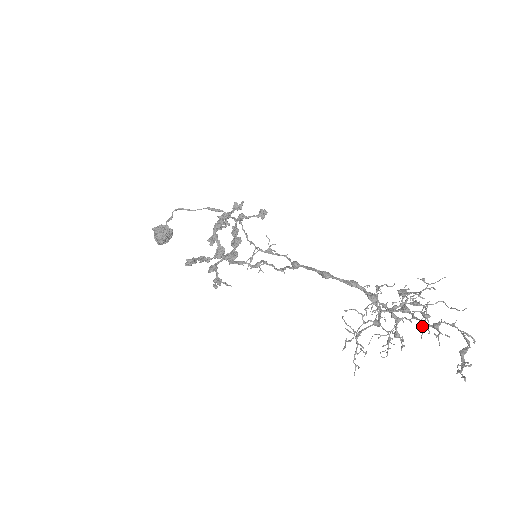
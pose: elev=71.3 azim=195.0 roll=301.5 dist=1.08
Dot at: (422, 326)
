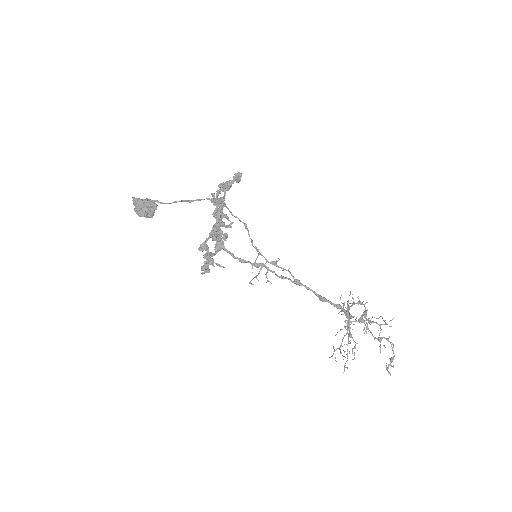
Dot at: occluded
